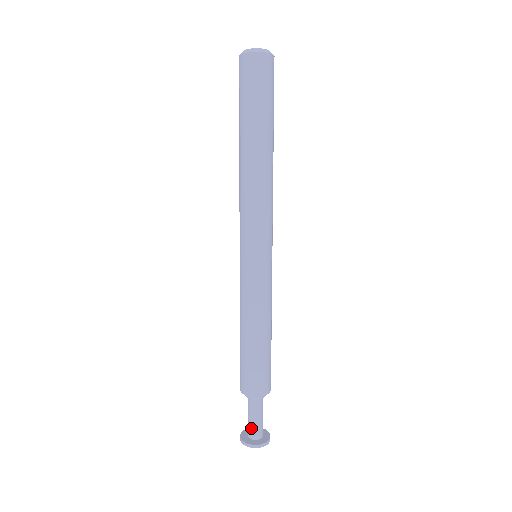
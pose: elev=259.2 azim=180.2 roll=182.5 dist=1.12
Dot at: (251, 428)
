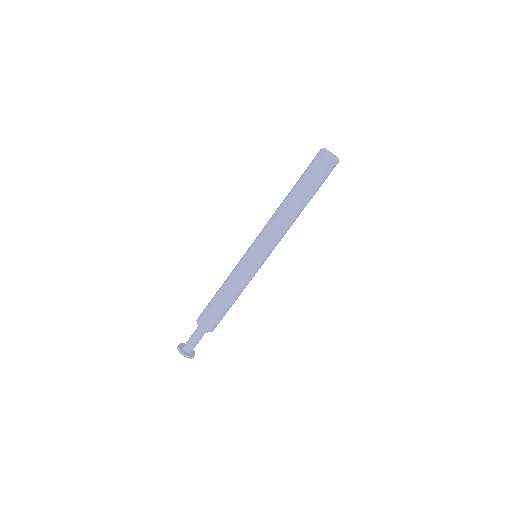
Dot at: (187, 341)
